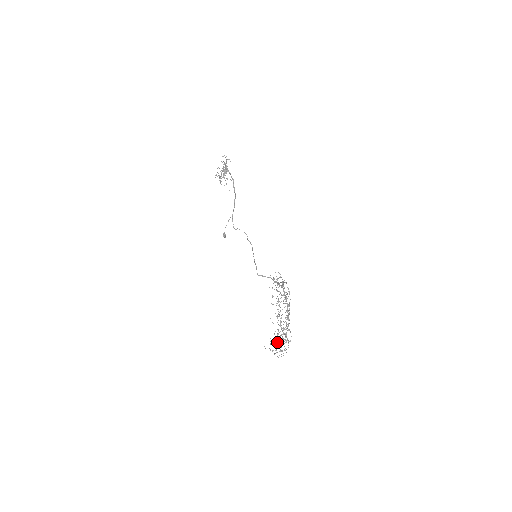
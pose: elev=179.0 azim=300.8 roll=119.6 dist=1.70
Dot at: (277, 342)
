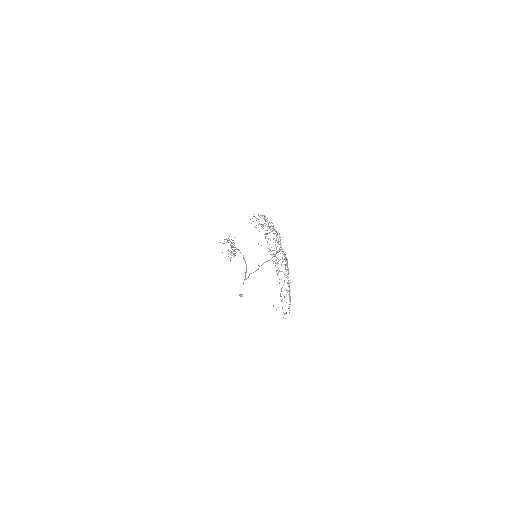
Dot at: occluded
